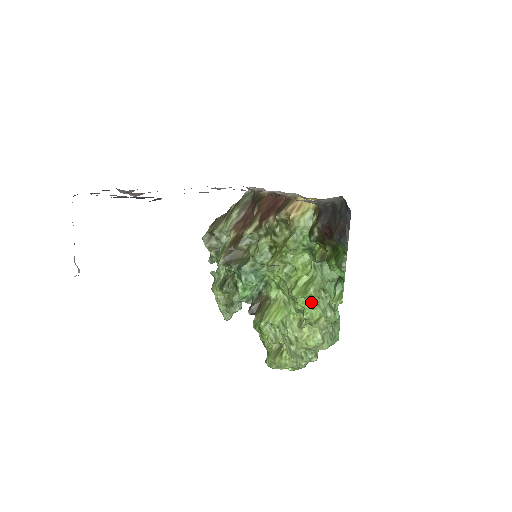
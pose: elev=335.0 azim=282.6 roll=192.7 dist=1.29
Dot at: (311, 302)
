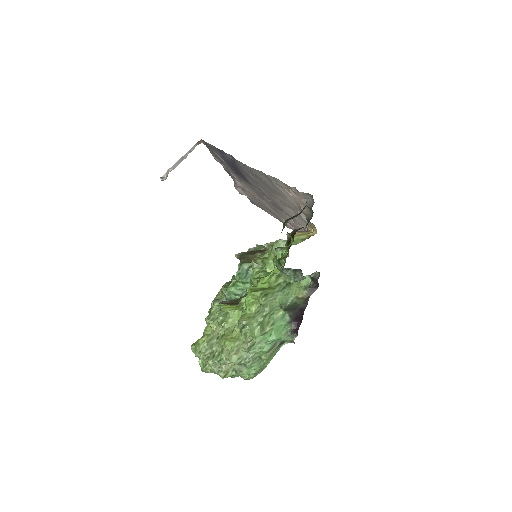
Dot at: (253, 303)
